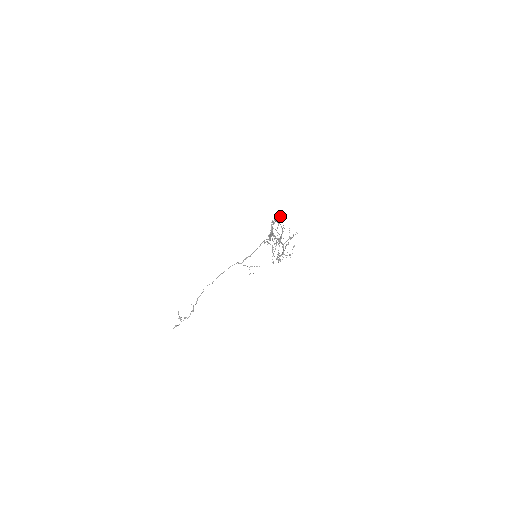
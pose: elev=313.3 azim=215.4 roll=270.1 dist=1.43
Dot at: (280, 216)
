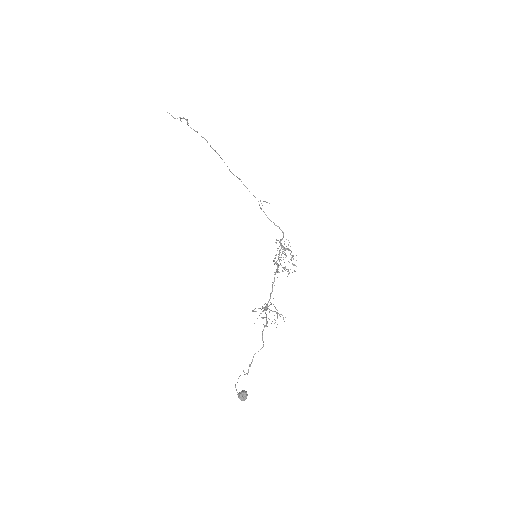
Dot at: (241, 400)
